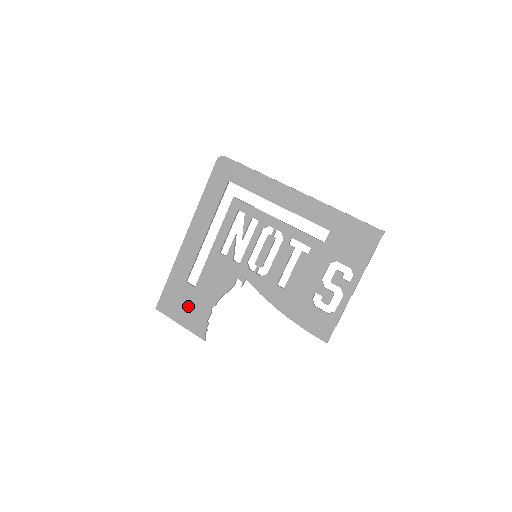
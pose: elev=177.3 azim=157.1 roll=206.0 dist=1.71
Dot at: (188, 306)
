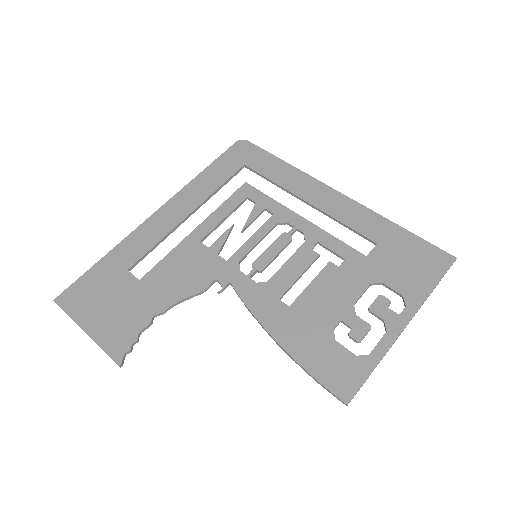
Dot at: (115, 305)
